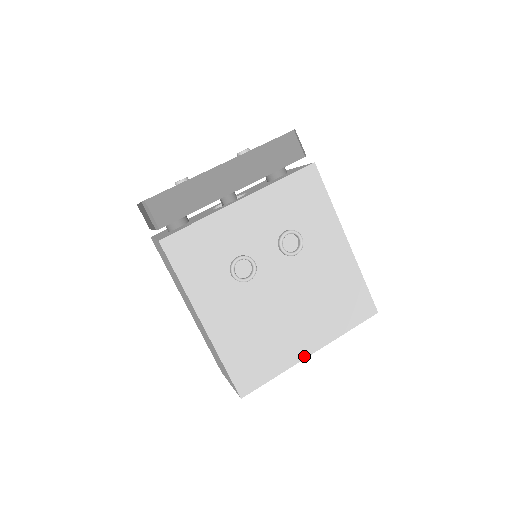
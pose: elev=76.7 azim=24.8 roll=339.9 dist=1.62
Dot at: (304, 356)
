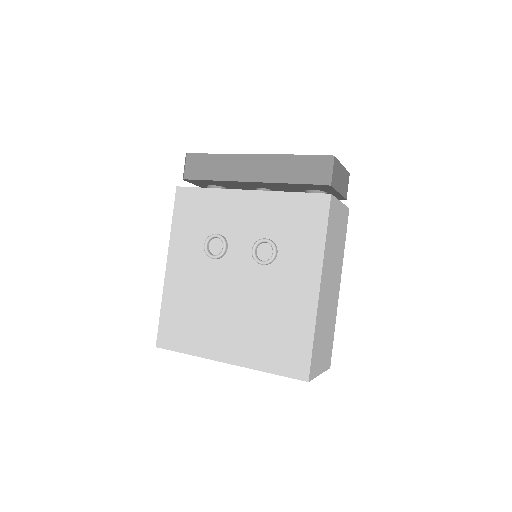
Dot at: (218, 358)
